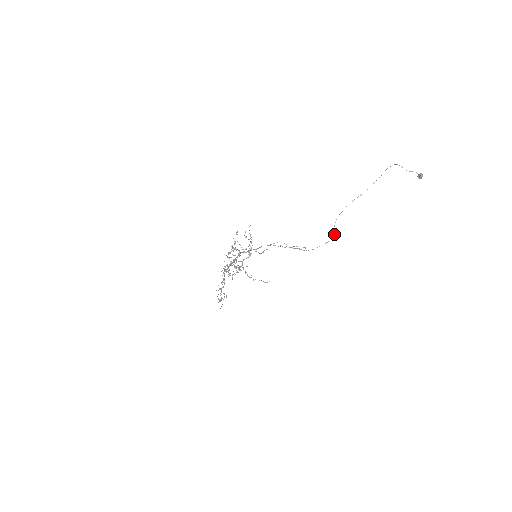
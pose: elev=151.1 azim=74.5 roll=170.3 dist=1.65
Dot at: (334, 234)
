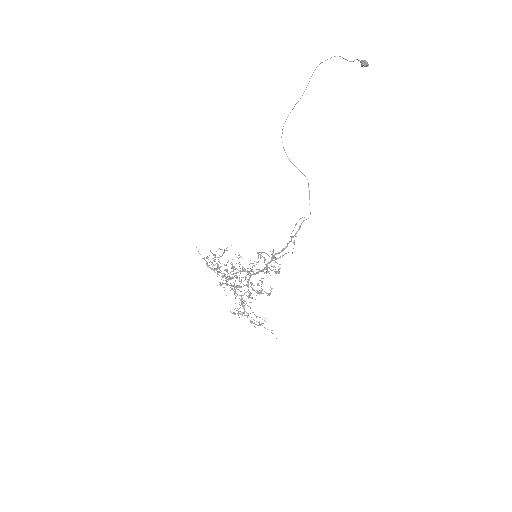
Dot at: (303, 174)
